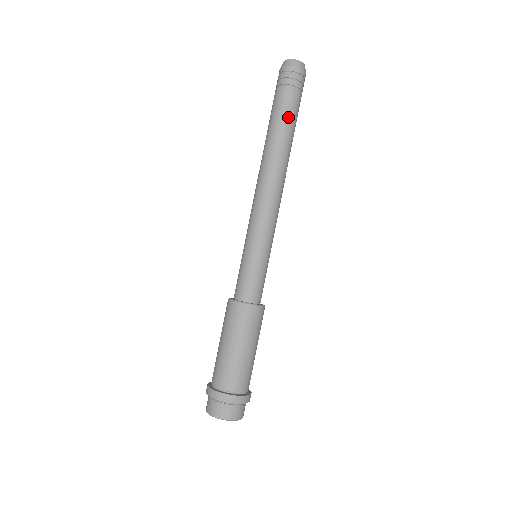
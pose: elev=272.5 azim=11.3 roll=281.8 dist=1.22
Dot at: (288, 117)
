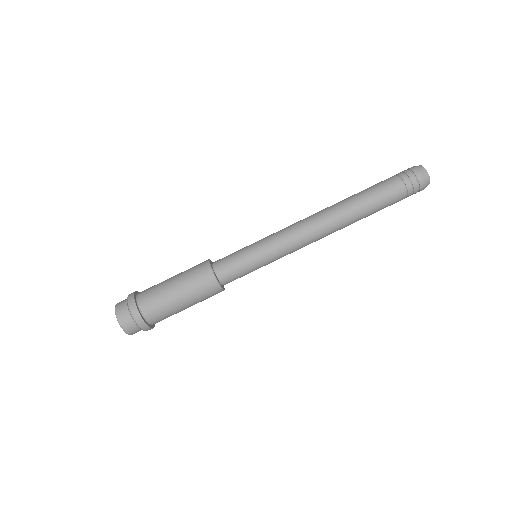
Dot at: (380, 209)
